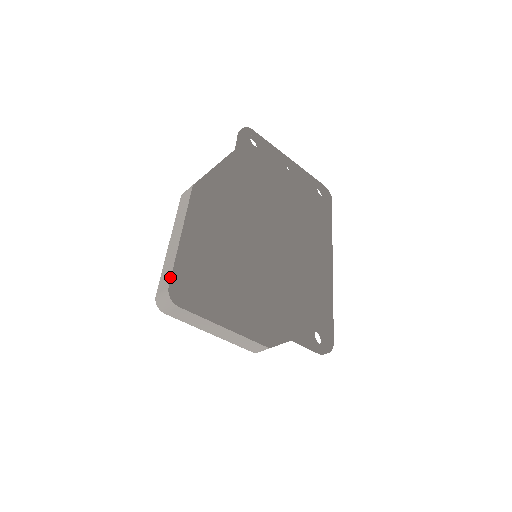
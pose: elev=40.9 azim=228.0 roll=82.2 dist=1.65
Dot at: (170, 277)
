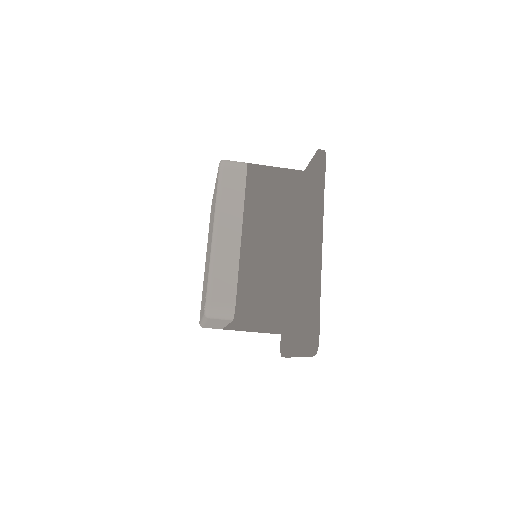
Dot at: (236, 290)
